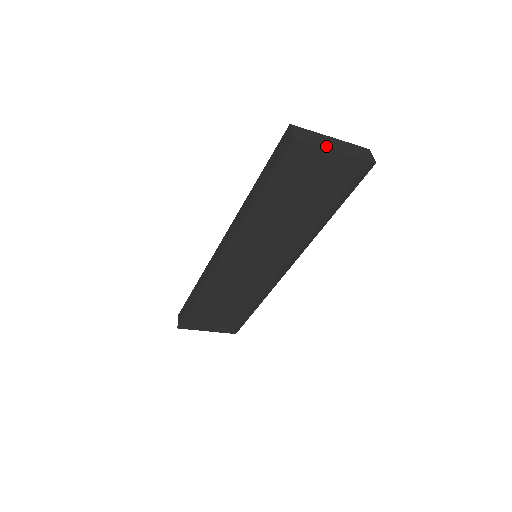
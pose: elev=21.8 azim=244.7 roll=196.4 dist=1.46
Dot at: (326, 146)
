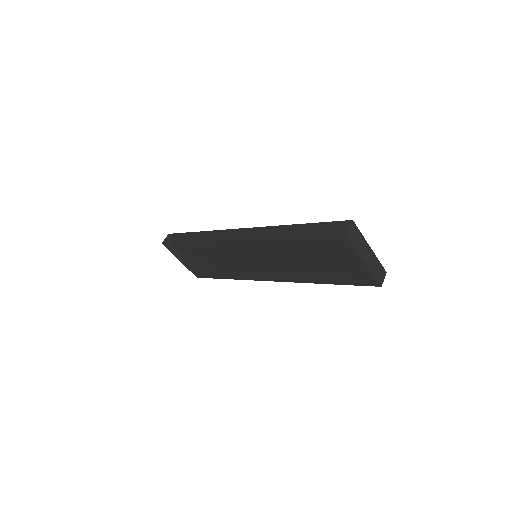
Dot at: (361, 253)
